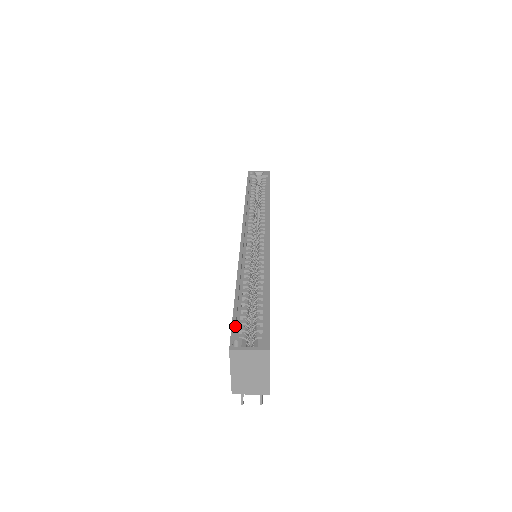
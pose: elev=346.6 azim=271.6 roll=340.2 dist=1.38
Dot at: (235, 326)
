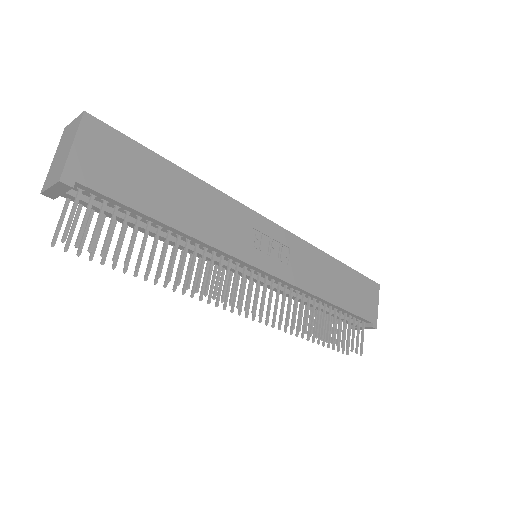
Dot at: occluded
